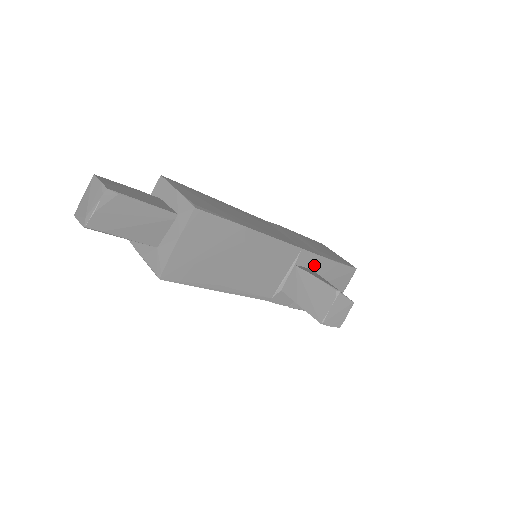
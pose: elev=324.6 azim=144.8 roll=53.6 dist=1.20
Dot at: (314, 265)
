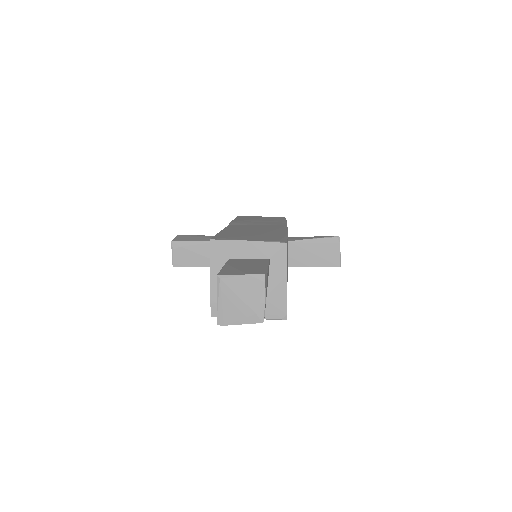
Dot at: occluded
